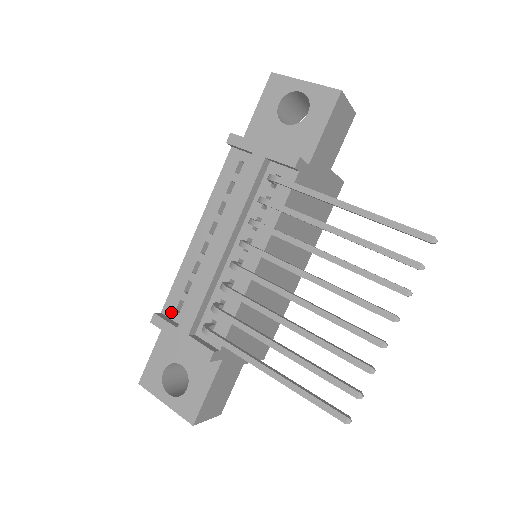
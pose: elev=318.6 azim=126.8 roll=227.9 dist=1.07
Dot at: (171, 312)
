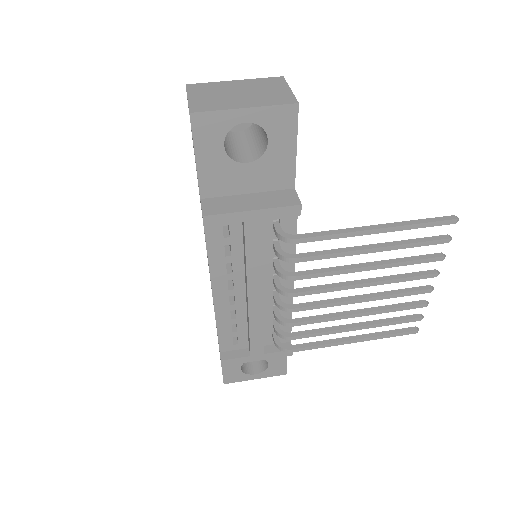
Dot at: (230, 347)
